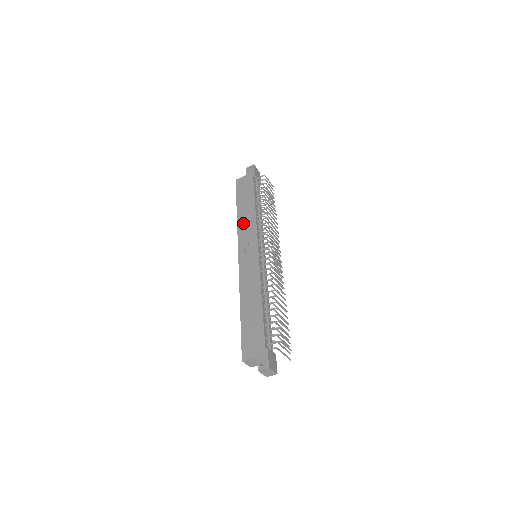
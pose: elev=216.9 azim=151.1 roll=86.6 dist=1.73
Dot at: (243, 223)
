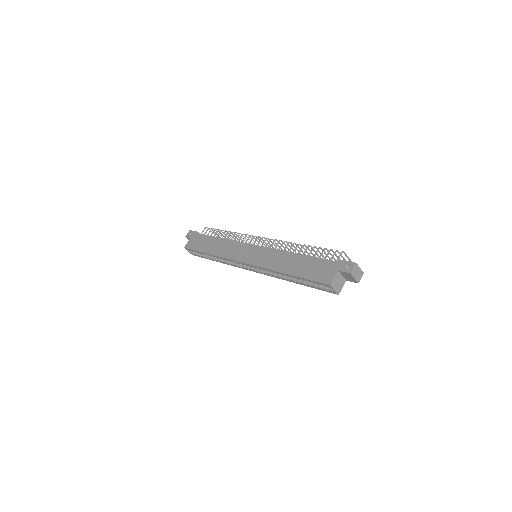
Dot at: (222, 251)
